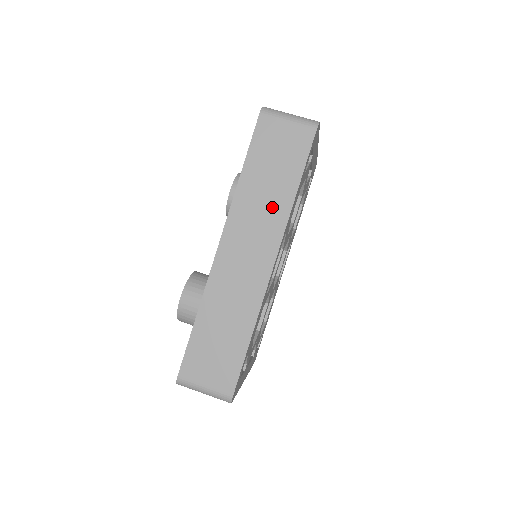
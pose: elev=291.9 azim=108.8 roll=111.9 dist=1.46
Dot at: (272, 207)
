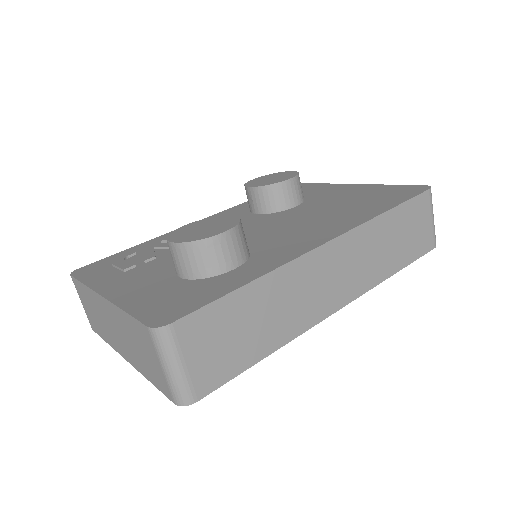
Dot at: (377, 264)
